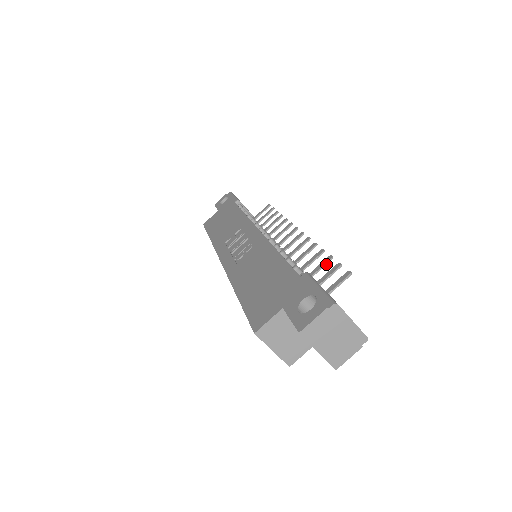
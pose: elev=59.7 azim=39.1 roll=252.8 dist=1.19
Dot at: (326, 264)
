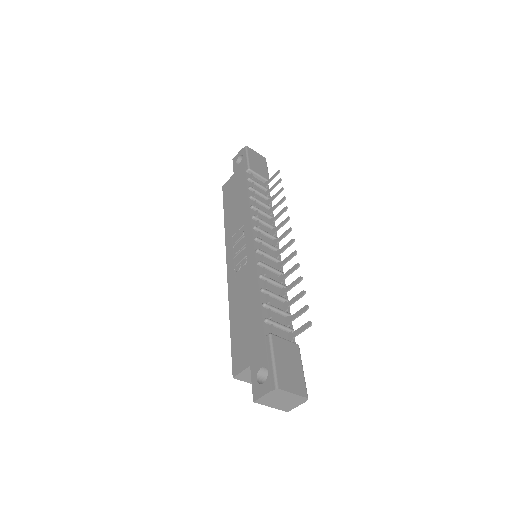
Dot at: occluded
